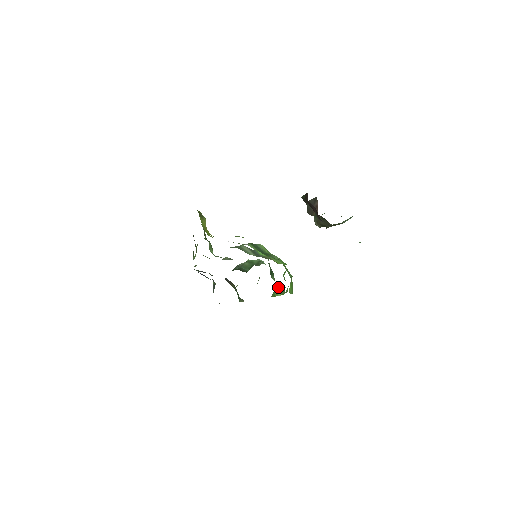
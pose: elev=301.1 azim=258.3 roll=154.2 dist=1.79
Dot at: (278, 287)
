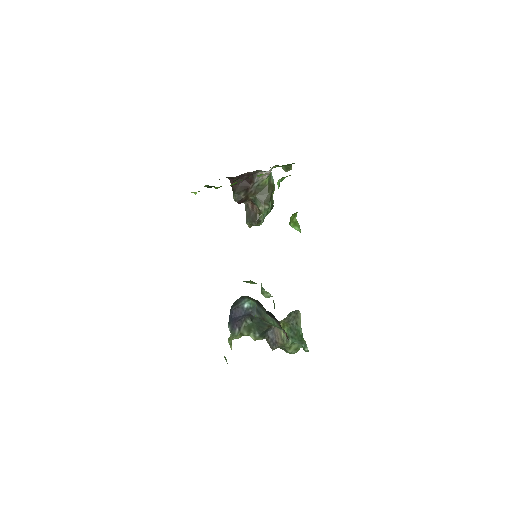
Dot at: occluded
